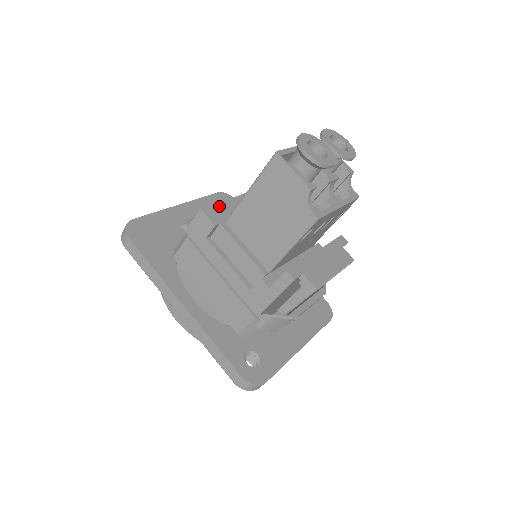
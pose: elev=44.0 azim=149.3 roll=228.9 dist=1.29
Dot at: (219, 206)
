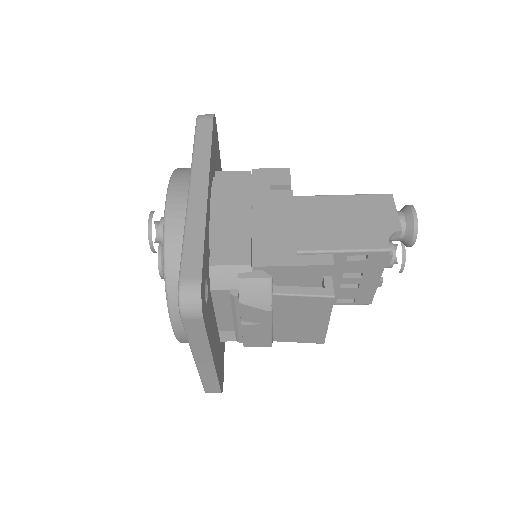
Dot at: occluded
